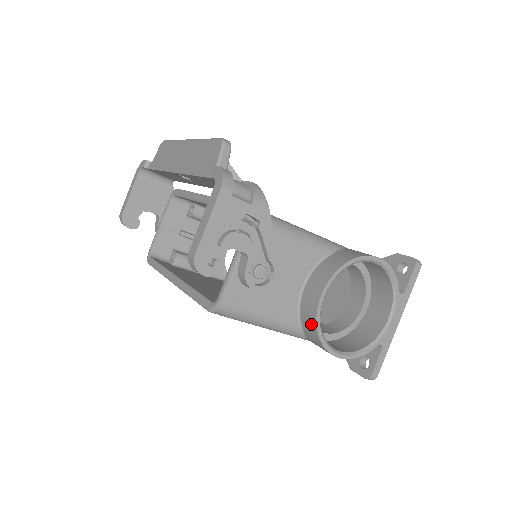
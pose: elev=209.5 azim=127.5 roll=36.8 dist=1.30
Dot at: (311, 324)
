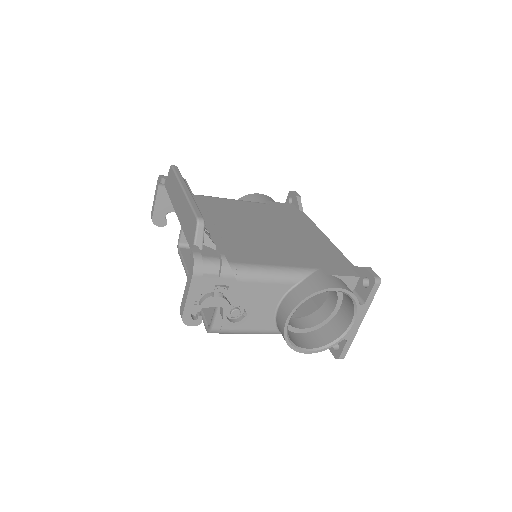
Dot at: occluded
